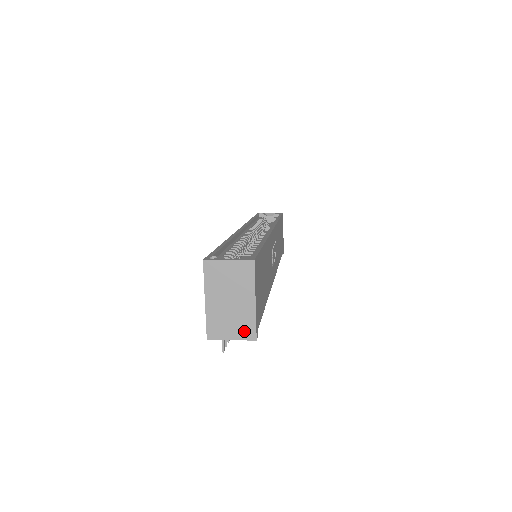
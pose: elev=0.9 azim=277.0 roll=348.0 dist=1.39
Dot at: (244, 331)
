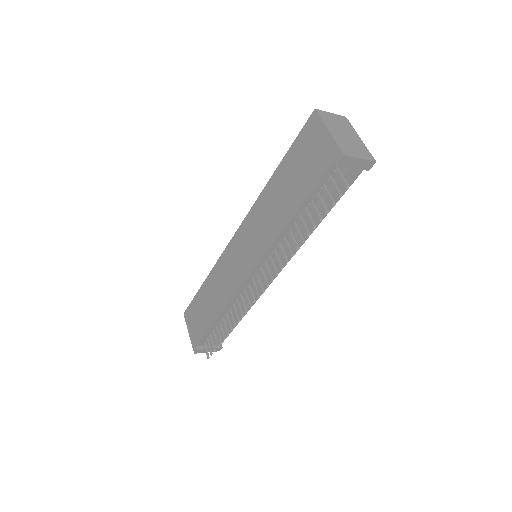
Dot at: (365, 154)
